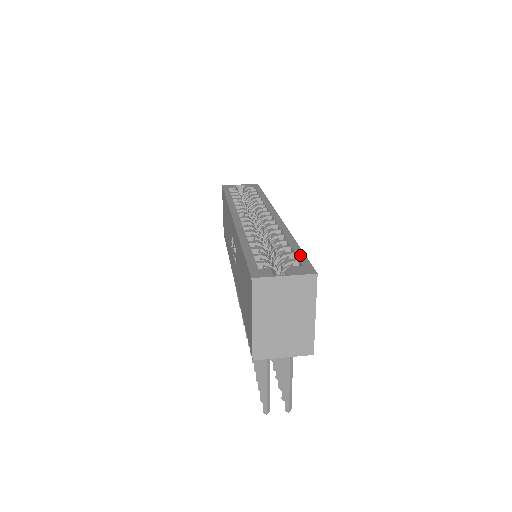
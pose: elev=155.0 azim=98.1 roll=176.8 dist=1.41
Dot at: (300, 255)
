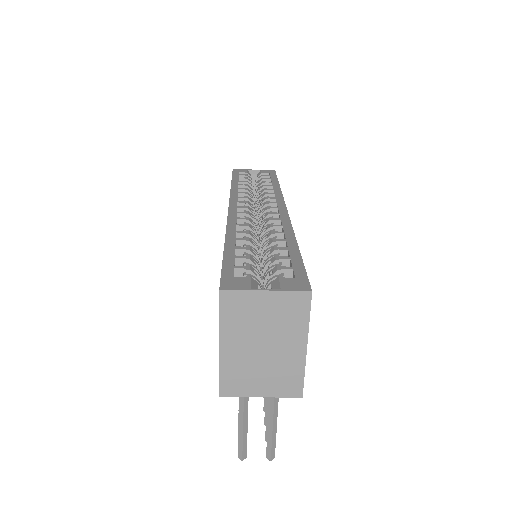
Dot at: (296, 262)
